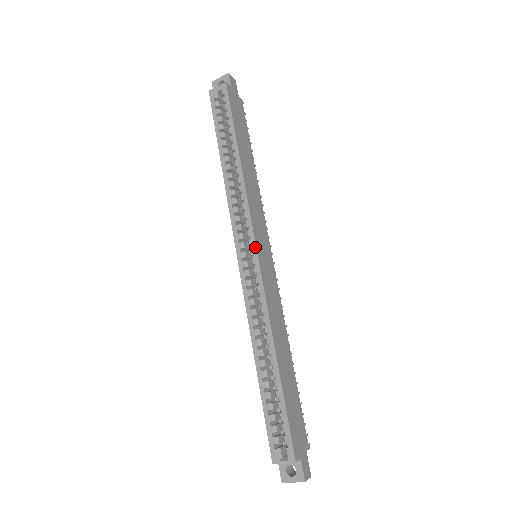
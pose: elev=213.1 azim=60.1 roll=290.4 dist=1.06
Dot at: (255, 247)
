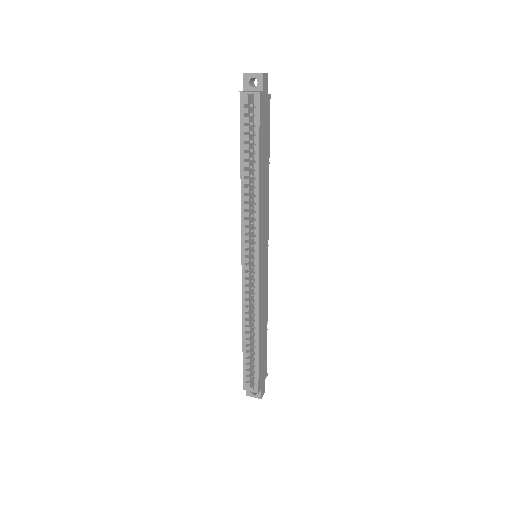
Dot at: (258, 260)
